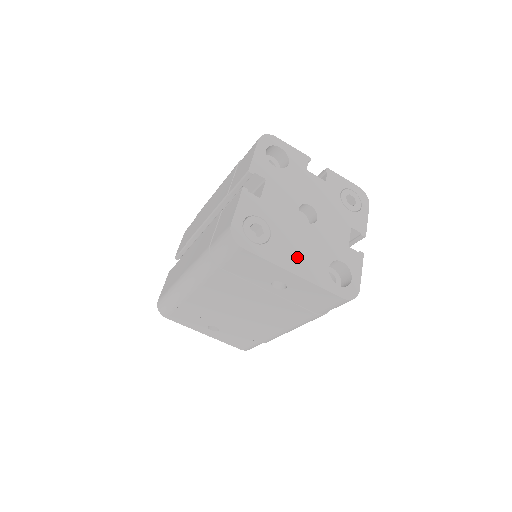
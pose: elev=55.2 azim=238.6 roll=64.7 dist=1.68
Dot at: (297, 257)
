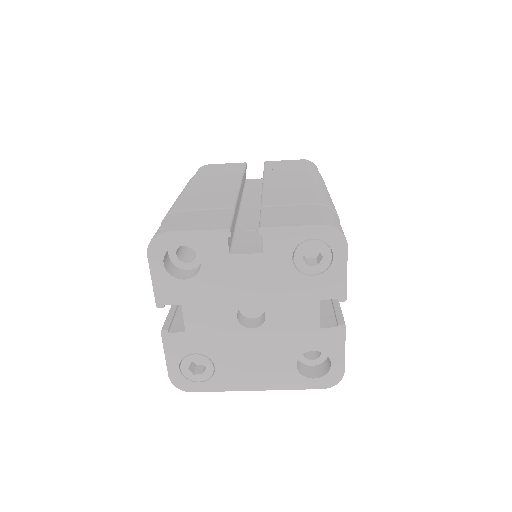
Dot at: (253, 373)
